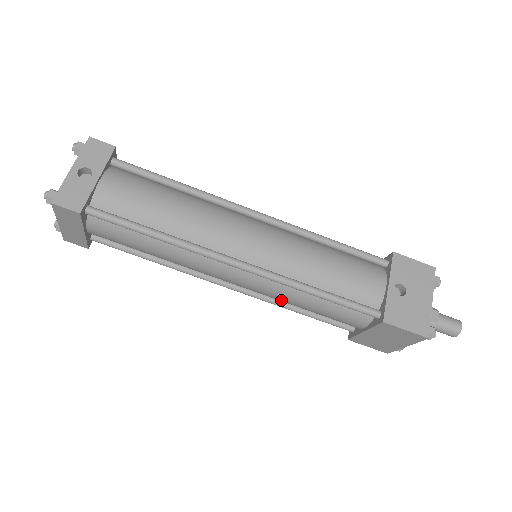
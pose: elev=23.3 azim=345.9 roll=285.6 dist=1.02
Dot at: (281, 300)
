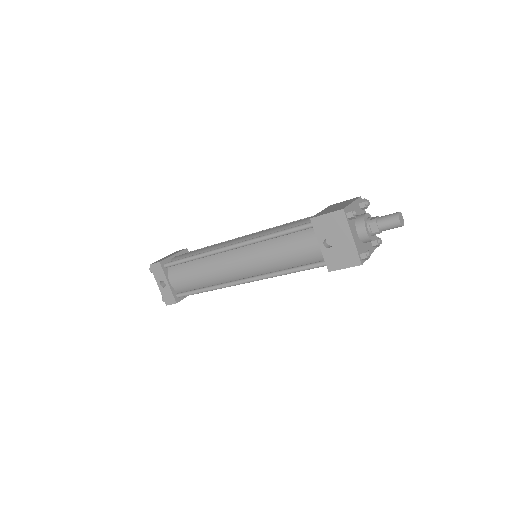
Dot at: occluded
